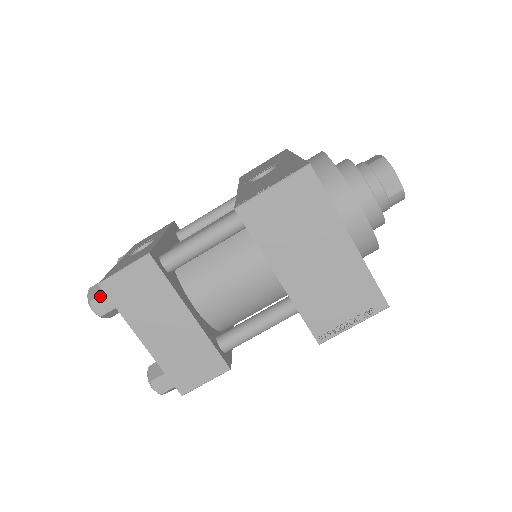
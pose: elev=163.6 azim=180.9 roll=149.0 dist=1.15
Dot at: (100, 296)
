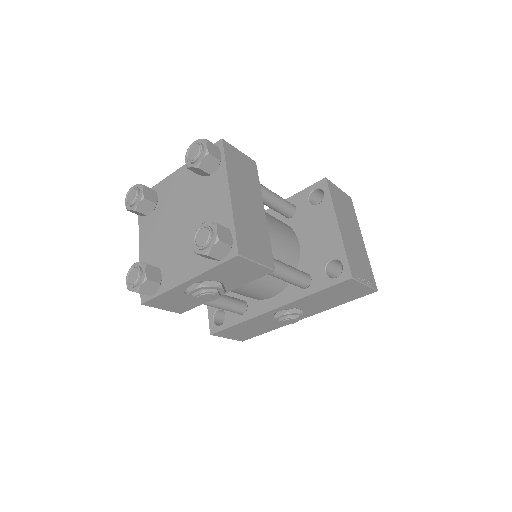
Dot at: (215, 145)
